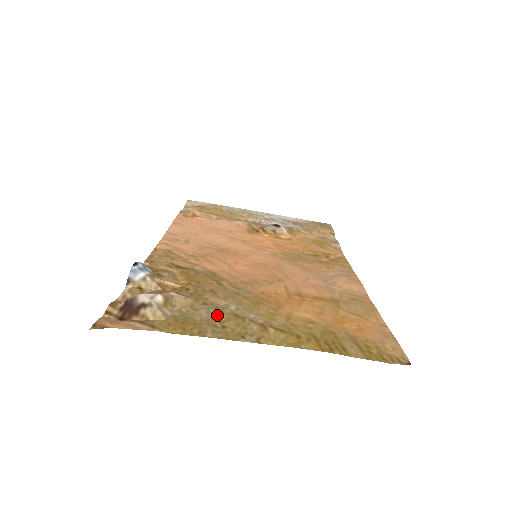
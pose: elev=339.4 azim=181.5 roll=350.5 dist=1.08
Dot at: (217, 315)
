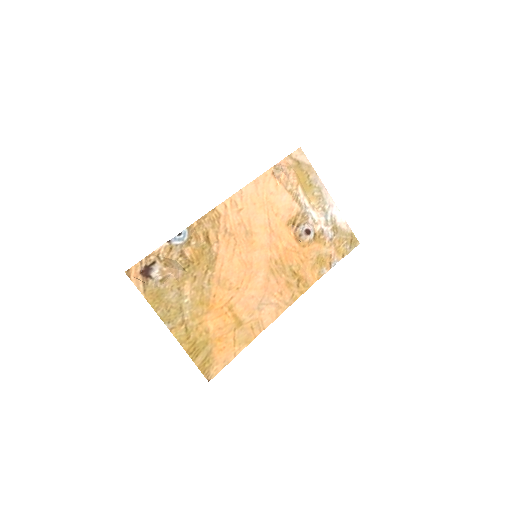
Dot at: (175, 301)
